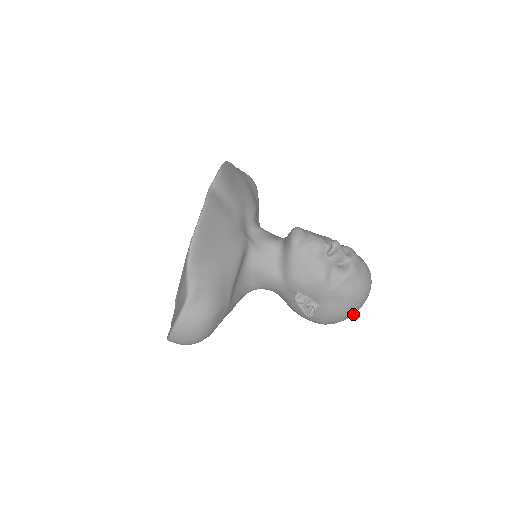
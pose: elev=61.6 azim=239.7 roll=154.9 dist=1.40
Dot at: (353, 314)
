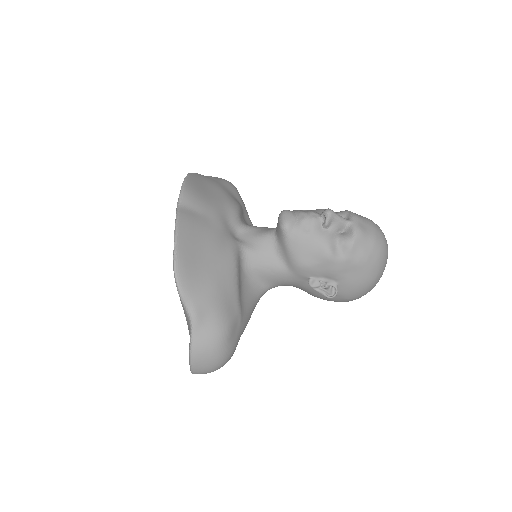
Dot at: (379, 278)
